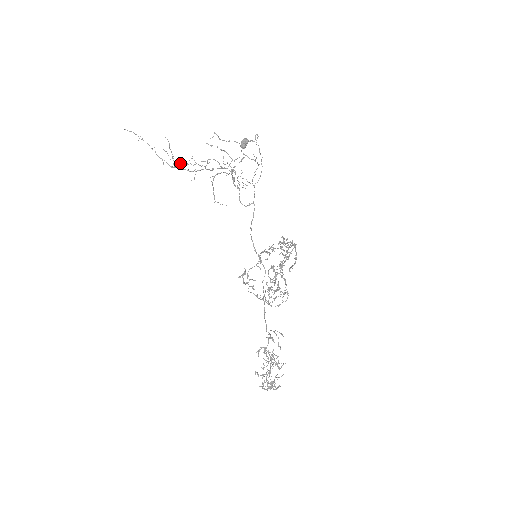
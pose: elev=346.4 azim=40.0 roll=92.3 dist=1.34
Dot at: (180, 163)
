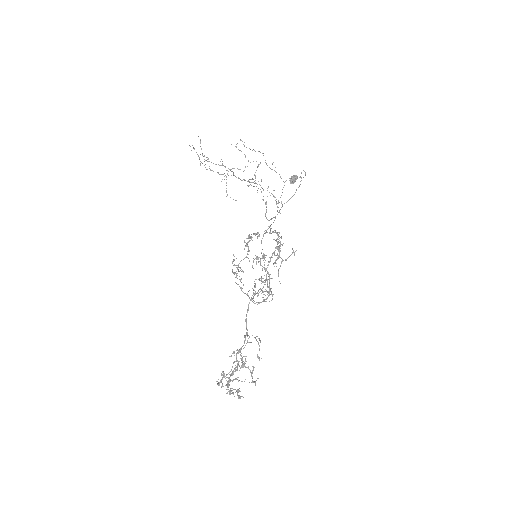
Dot at: occluded
